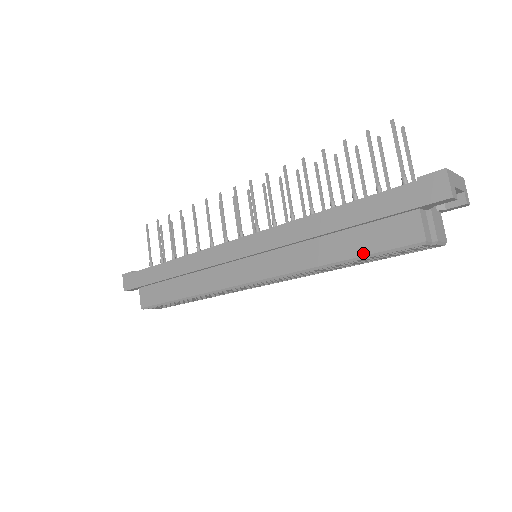
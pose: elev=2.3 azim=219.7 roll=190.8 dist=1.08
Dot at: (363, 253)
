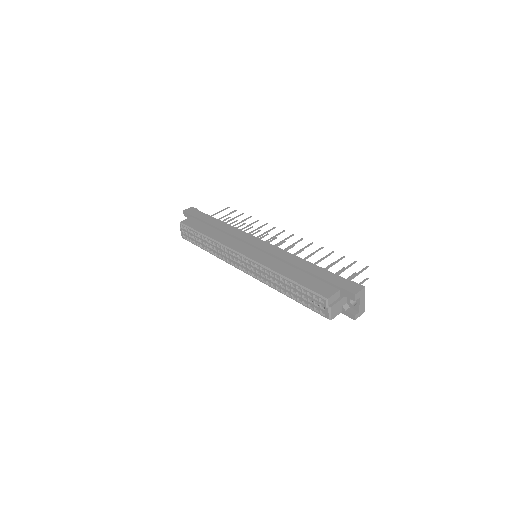
Dot at: (301, 283)
